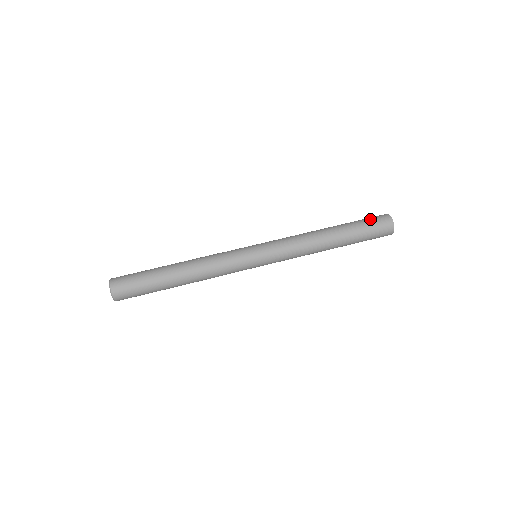
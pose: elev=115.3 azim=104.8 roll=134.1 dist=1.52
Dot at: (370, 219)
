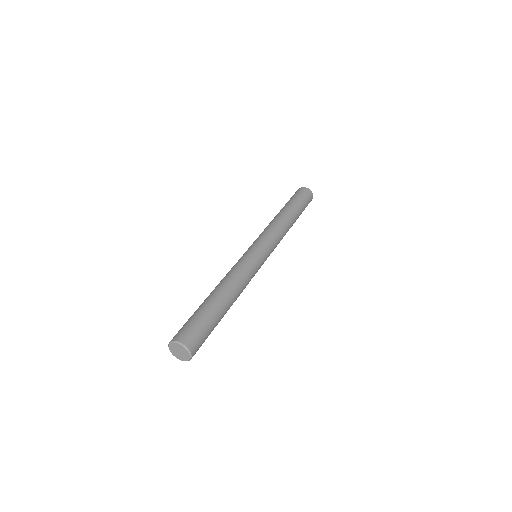
Dot at: (301, 195)
